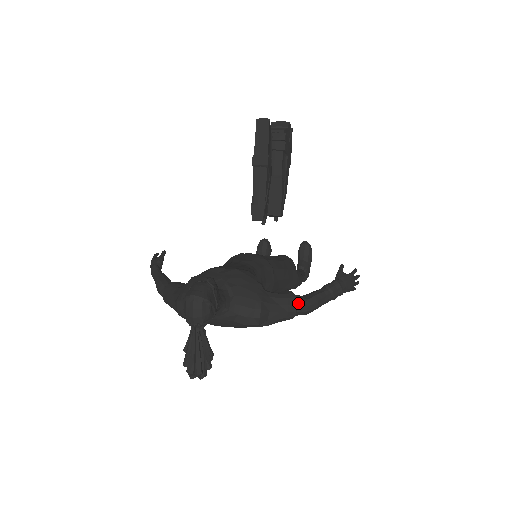
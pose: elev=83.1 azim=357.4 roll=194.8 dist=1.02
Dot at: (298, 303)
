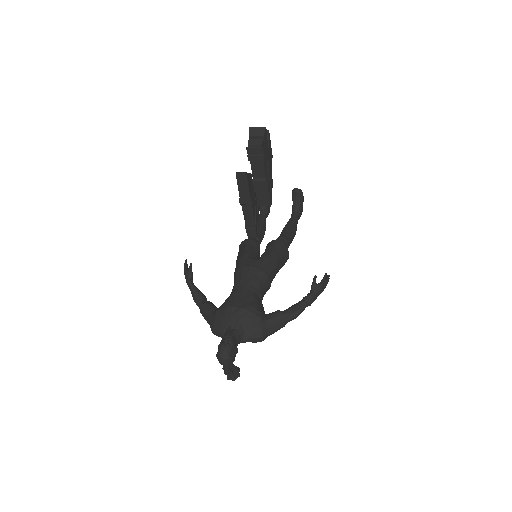
Dot at: (286, 319)
